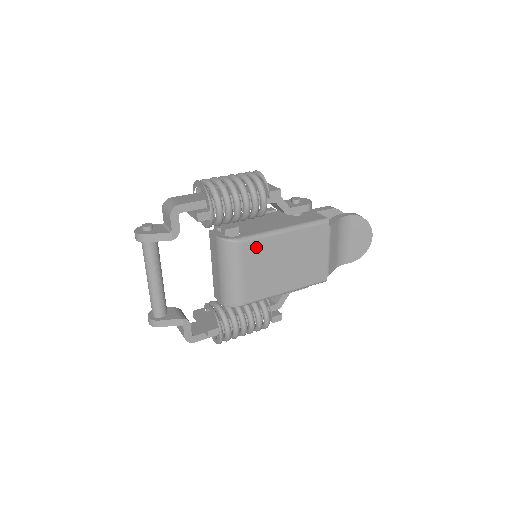
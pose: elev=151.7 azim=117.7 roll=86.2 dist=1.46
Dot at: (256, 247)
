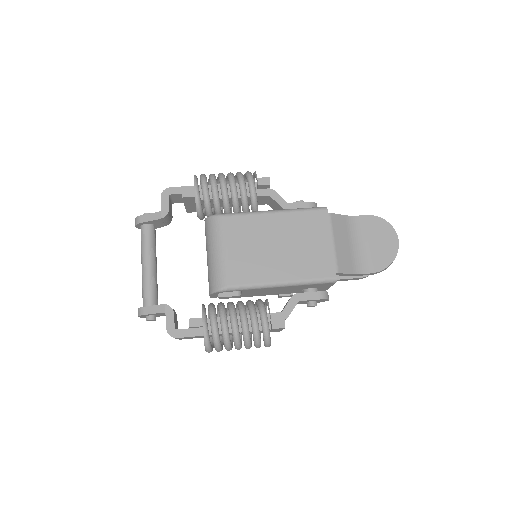
Dot at: (239, 223)
